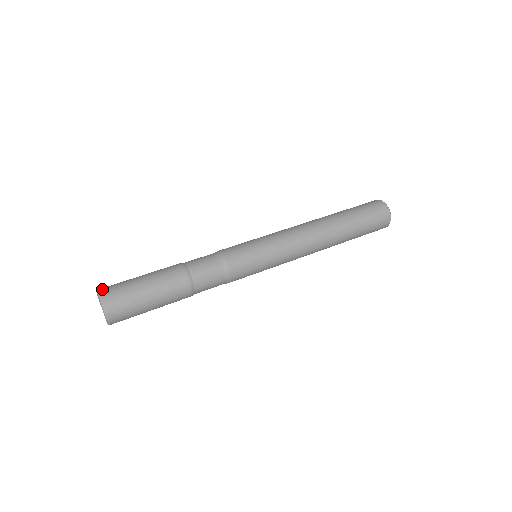
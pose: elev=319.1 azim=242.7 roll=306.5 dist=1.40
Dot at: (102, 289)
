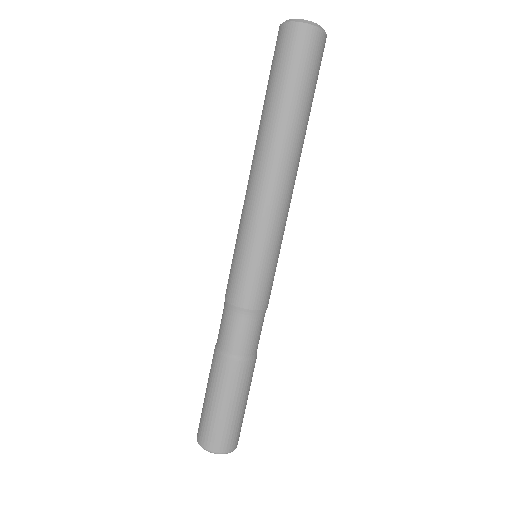
Dot at: (220, 450)
